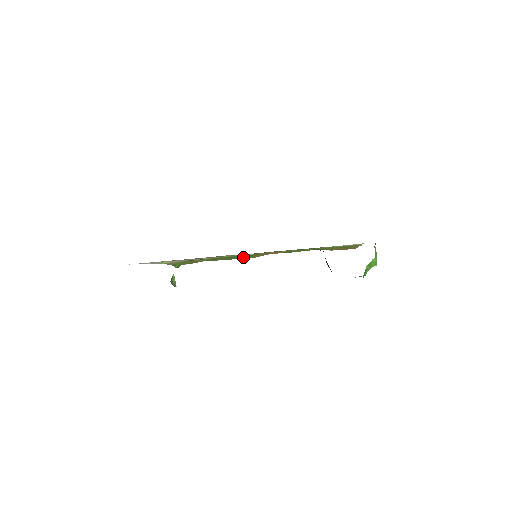
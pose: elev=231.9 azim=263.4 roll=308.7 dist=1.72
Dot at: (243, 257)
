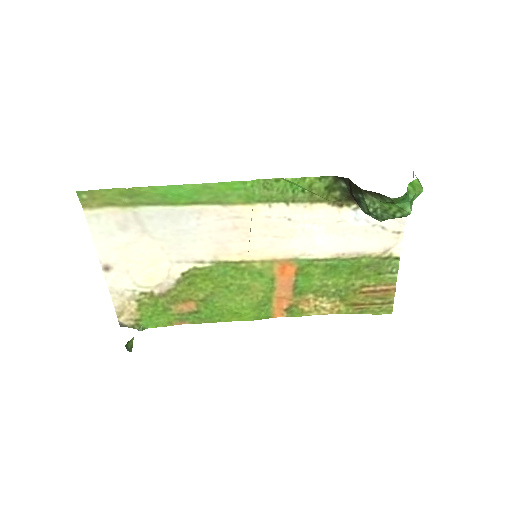
Dot at: (237, 301)
